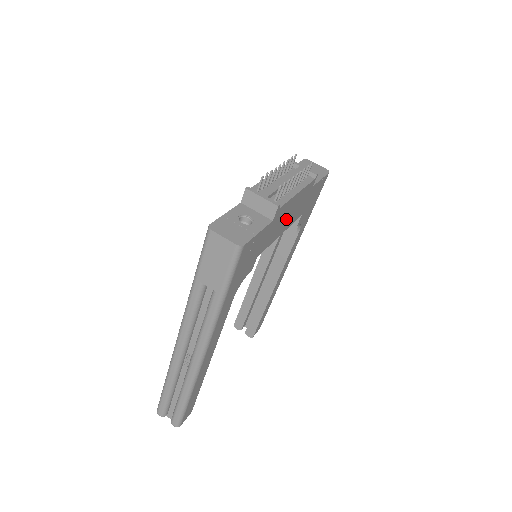
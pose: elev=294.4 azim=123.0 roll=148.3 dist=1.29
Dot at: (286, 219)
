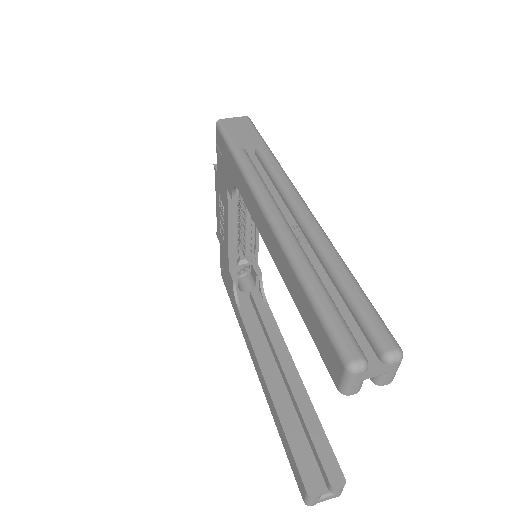
Dot at: occluded
